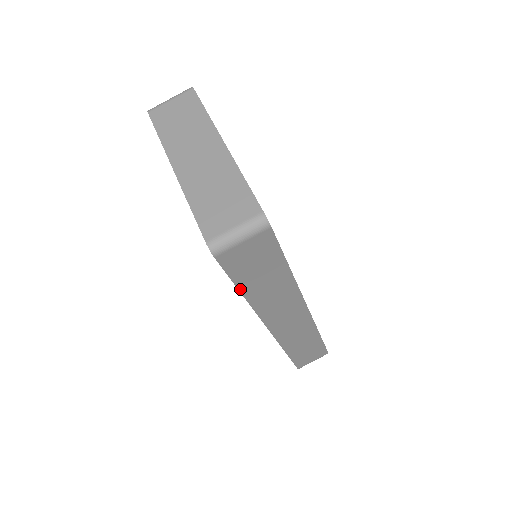
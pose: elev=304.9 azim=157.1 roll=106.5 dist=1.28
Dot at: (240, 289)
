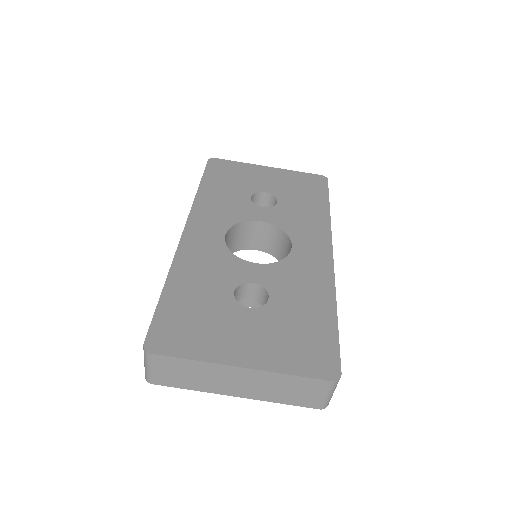
Dot at: occluded
